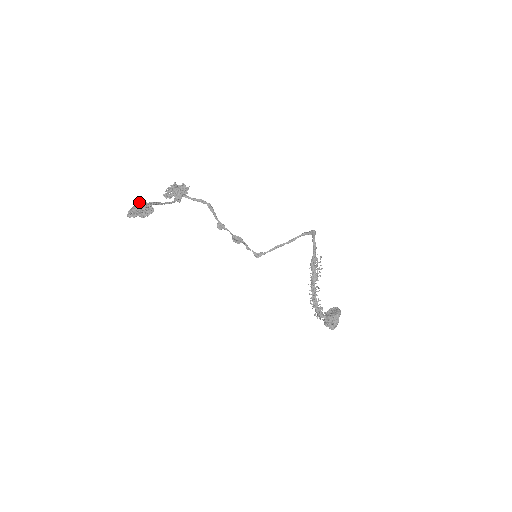
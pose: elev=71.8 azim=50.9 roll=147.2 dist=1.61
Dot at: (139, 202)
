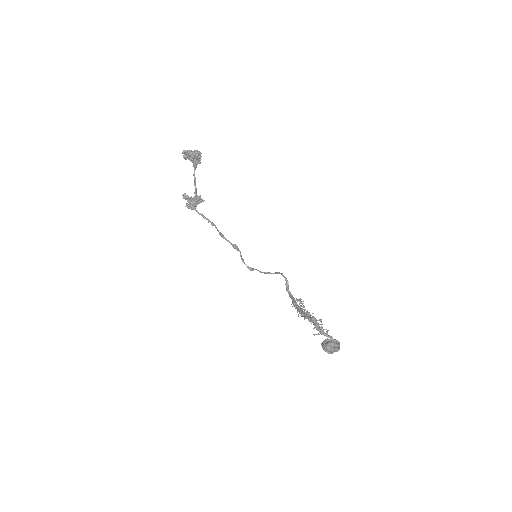
Dot at: occluded
